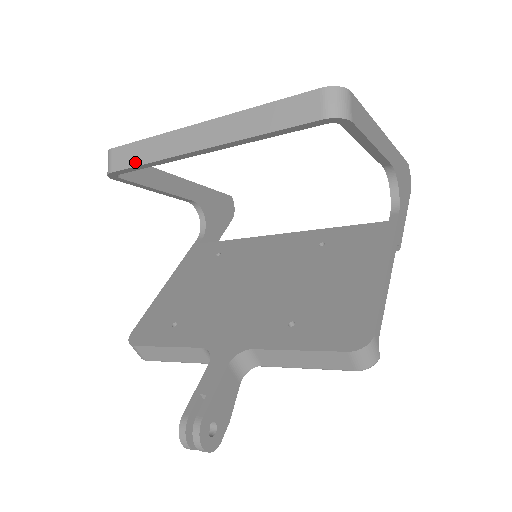
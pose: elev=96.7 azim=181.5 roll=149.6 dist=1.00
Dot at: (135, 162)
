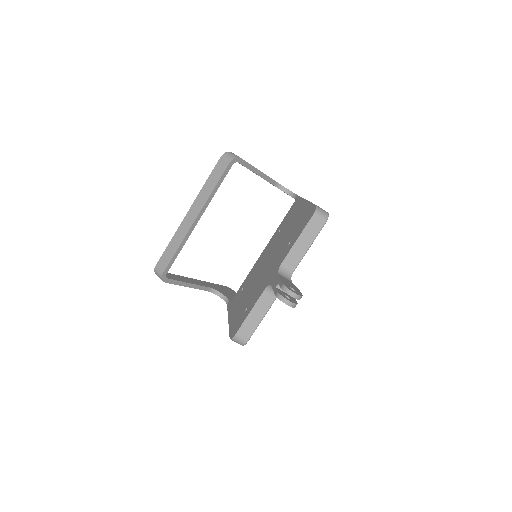
Dot at: (171, 256)
